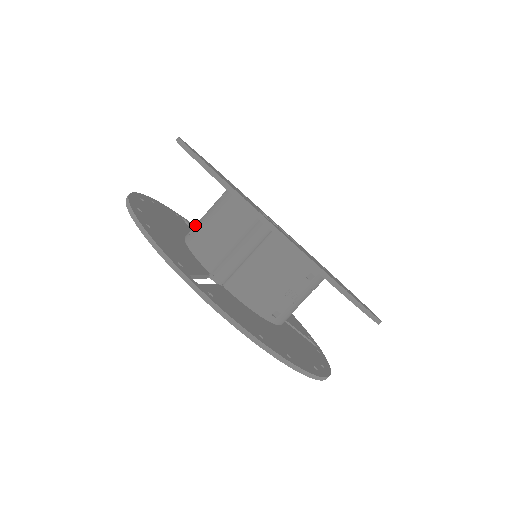
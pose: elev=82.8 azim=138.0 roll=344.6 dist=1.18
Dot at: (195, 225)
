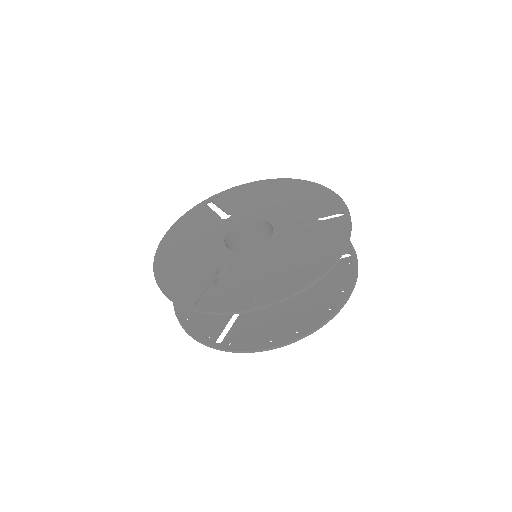
Dot at: occluded
